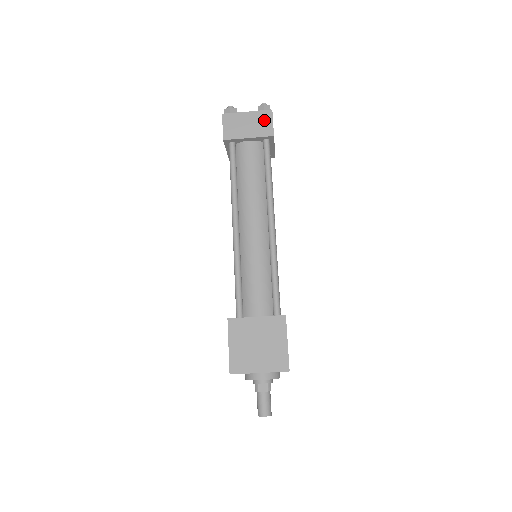
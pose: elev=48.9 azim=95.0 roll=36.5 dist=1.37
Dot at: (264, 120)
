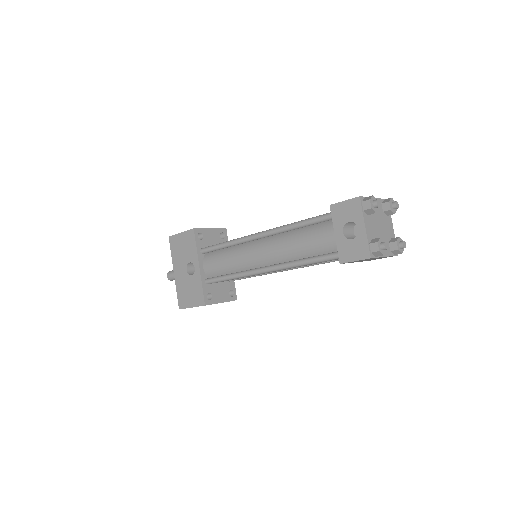
Dot at: occluded
